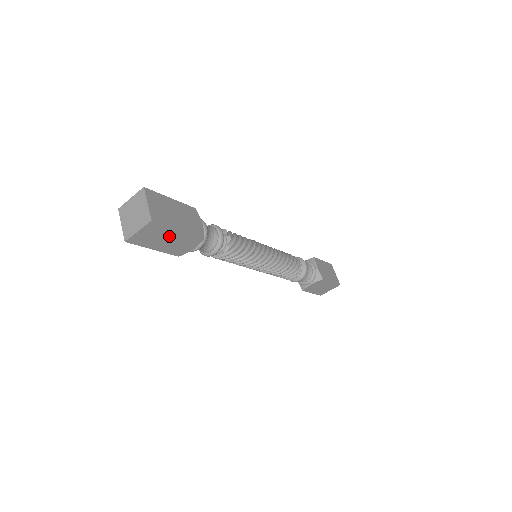
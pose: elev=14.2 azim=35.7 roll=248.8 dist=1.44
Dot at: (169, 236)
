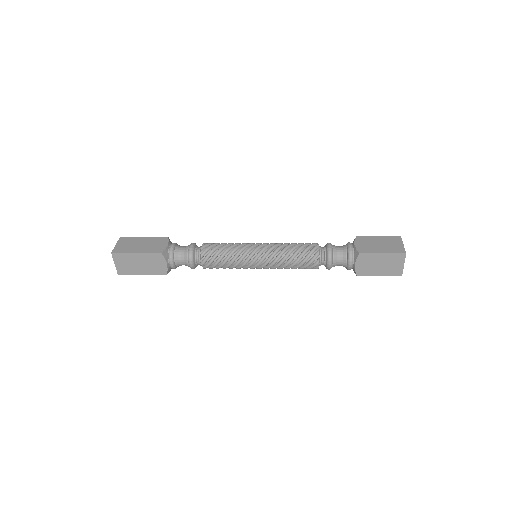
Dot at: (137, 260)
